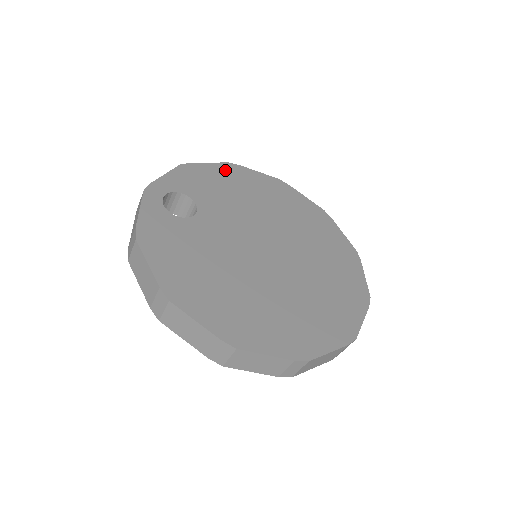
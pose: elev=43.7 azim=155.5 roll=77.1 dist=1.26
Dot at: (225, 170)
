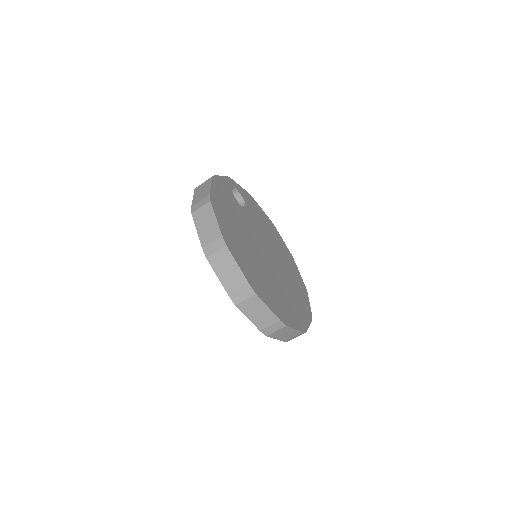
Dot at: (268, 219)
